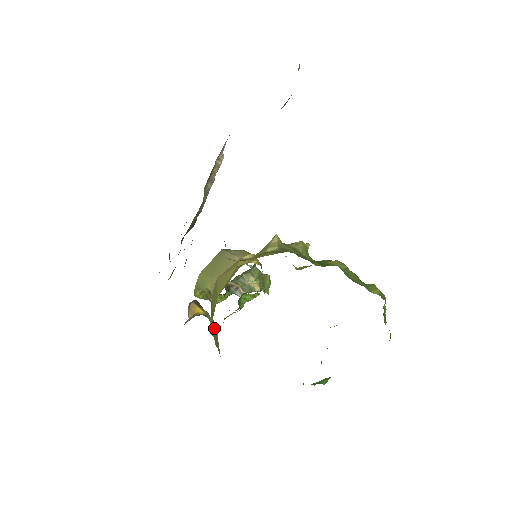
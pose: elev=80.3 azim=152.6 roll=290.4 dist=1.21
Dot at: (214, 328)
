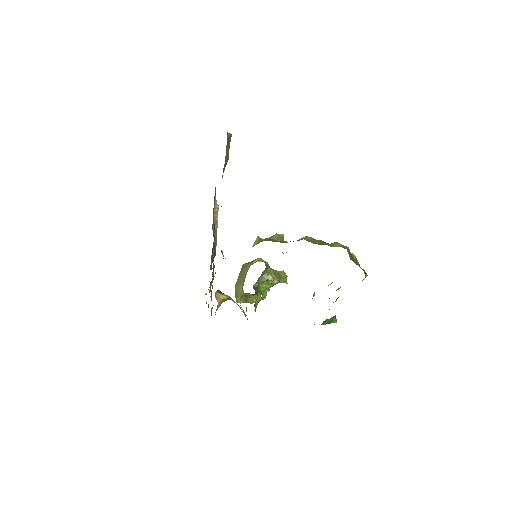
Dot at: (238, 305)
